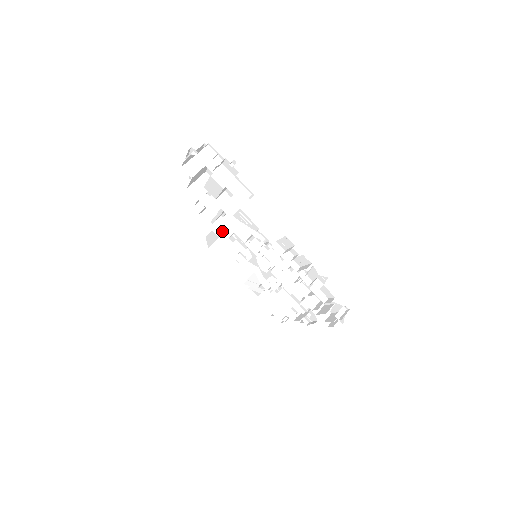
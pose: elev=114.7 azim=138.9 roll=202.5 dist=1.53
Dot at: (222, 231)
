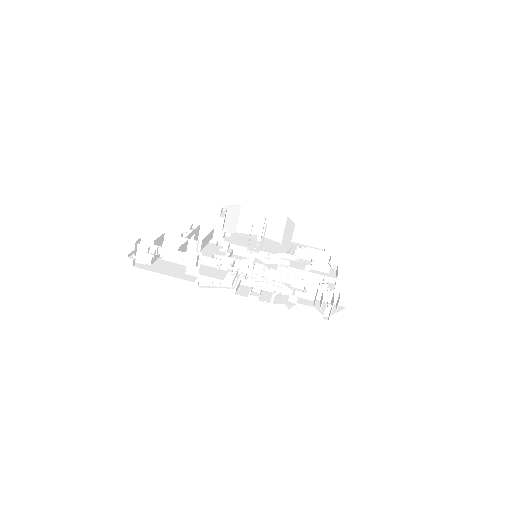
Dot at: (223, 239)
